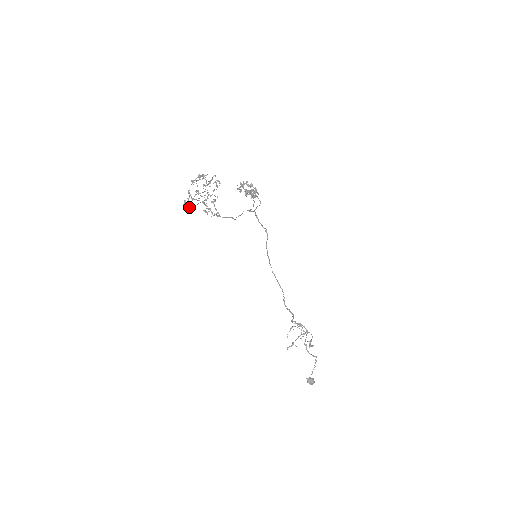
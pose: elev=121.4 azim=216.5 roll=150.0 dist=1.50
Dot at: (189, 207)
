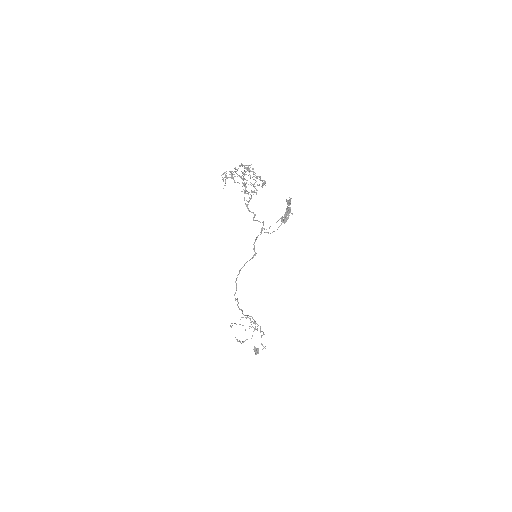
Dot at: occluded
